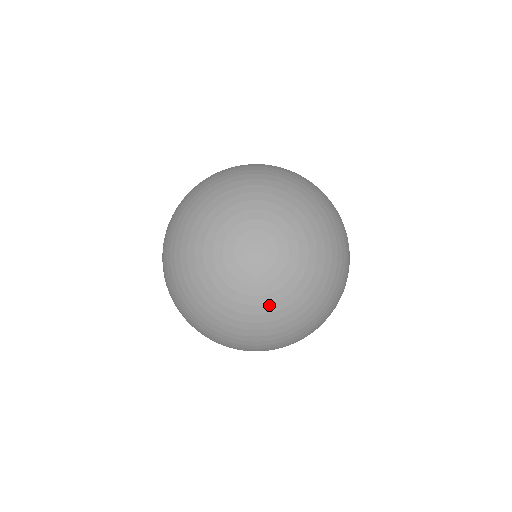
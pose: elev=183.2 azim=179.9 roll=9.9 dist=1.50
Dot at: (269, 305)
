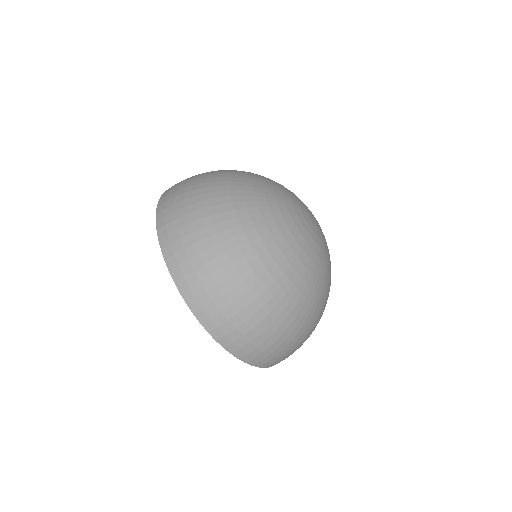
Dot at: (290, 232)
